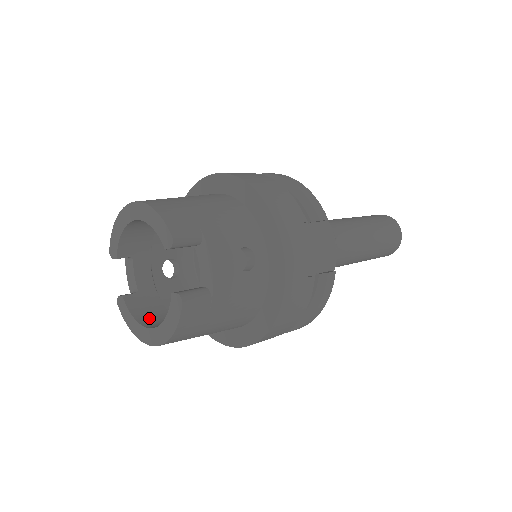
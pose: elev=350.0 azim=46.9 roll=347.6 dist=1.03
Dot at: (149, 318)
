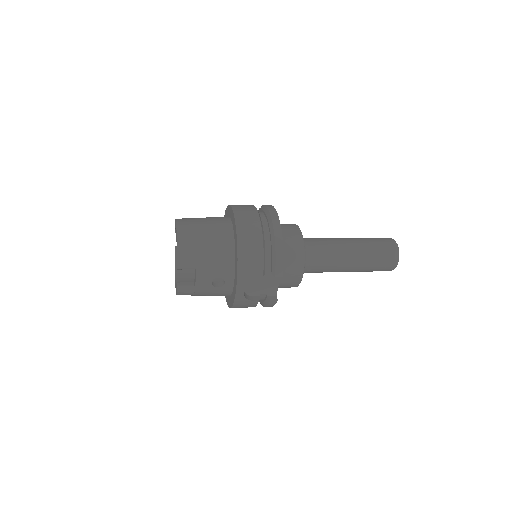
Dot at: occluded
